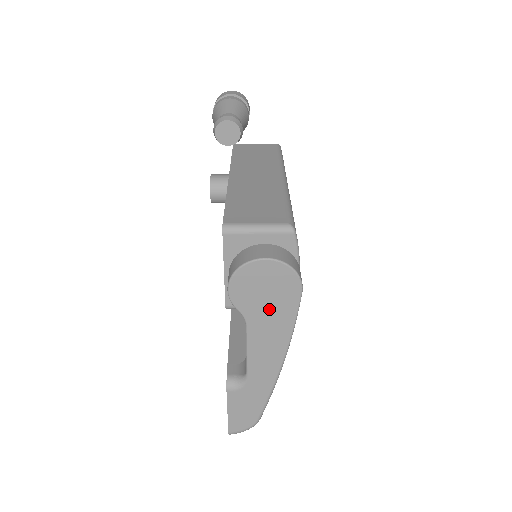
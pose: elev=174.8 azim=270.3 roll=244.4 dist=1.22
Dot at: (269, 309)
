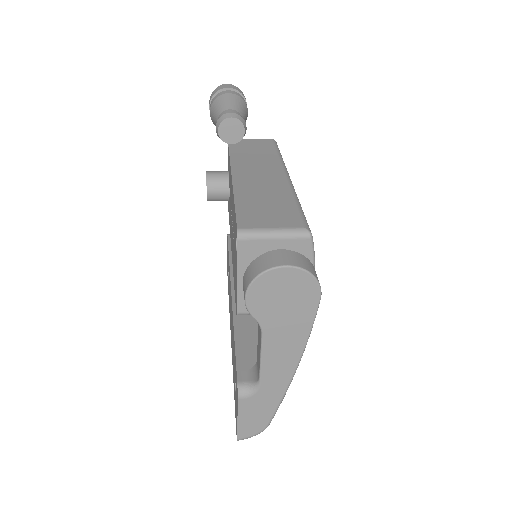
Dot at: (286, 316)
